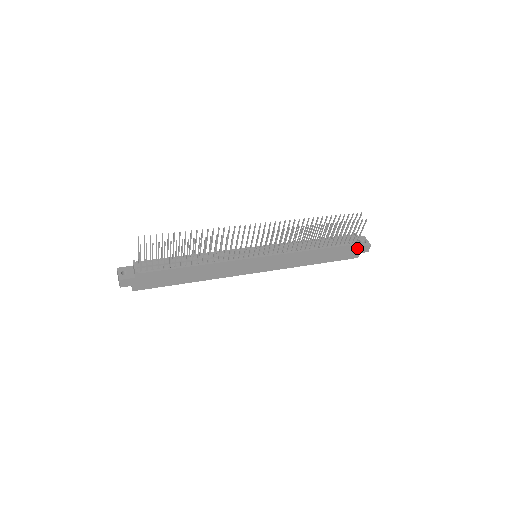
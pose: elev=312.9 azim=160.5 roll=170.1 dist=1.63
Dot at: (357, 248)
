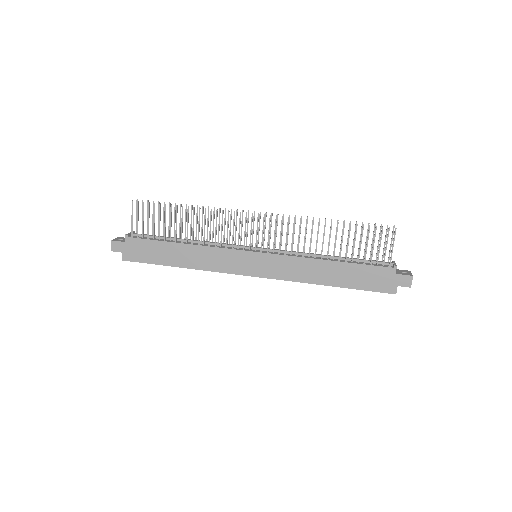
Dot at: (391, 275)
